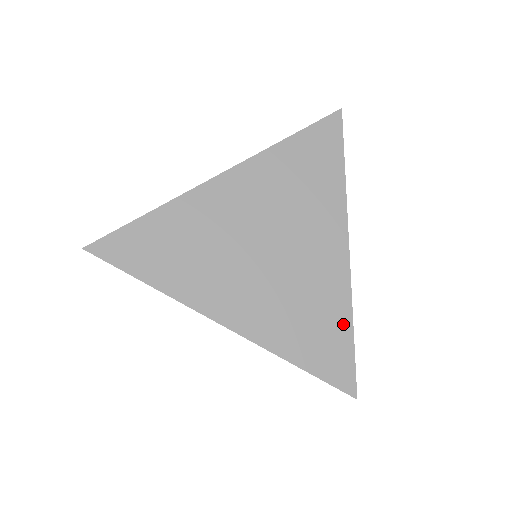
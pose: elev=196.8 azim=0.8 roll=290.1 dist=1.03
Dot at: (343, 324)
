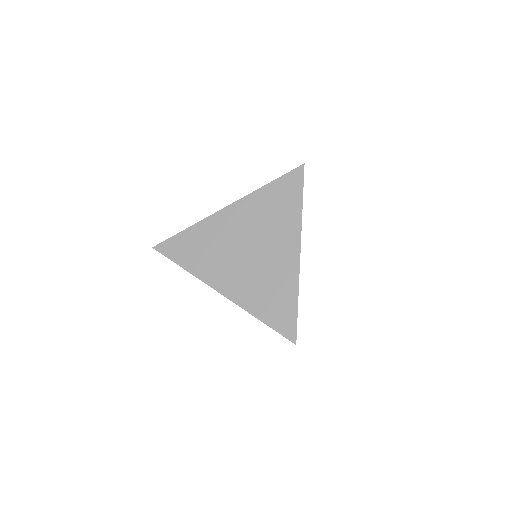
Dot at: (292, 298)
